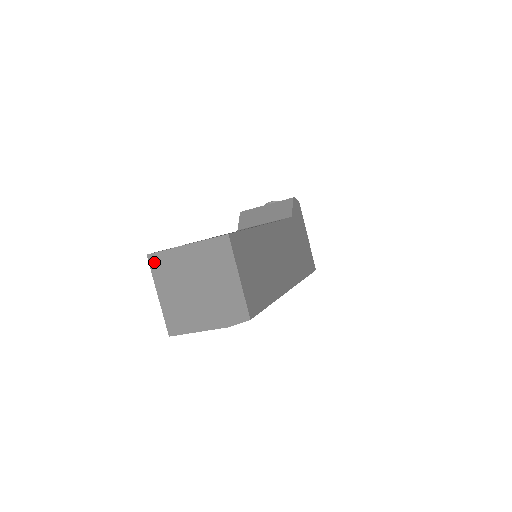
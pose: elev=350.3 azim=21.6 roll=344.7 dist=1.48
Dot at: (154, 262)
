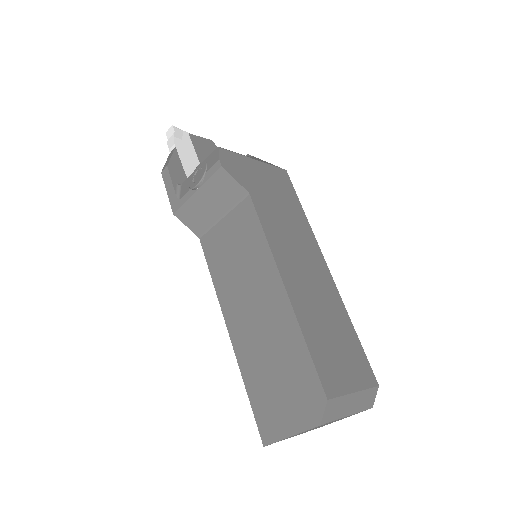
Dot at: occluded
